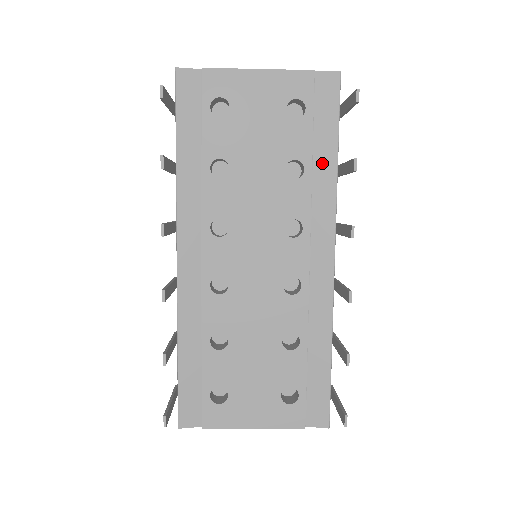
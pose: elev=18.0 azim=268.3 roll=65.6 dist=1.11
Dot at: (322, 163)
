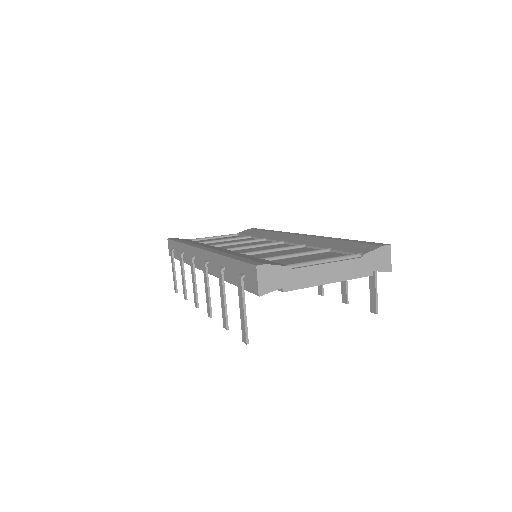
Dot at: occluded
